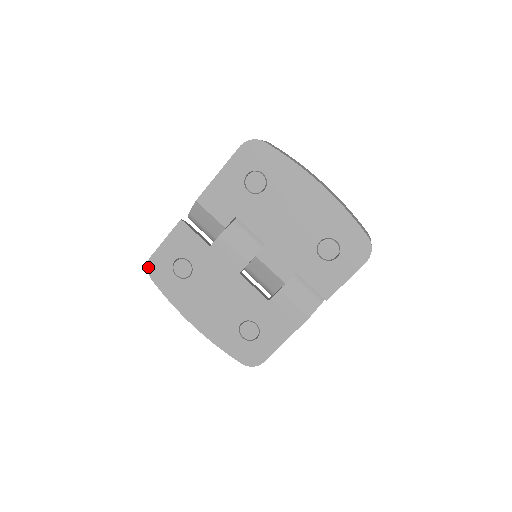
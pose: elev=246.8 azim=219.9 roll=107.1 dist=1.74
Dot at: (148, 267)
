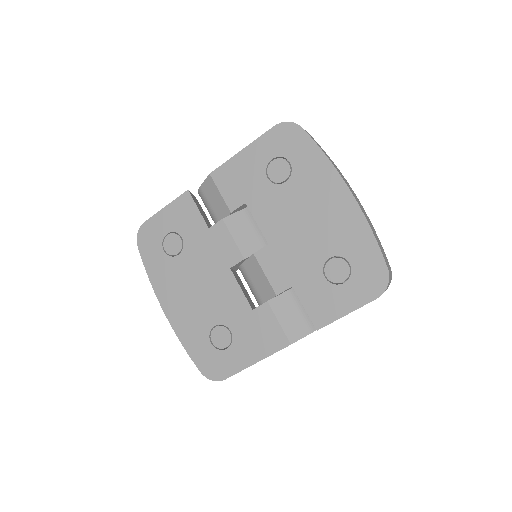
Dot at: (139, 232)
